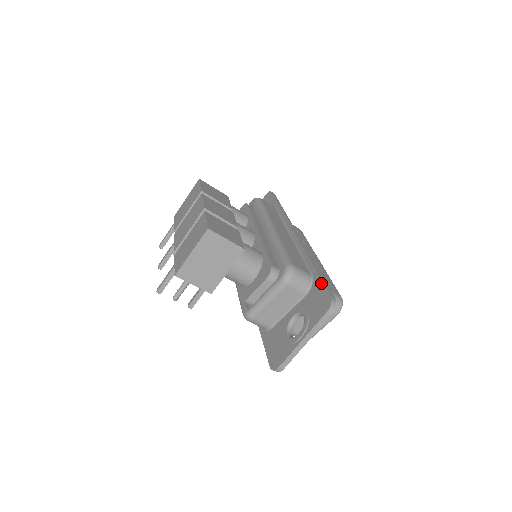
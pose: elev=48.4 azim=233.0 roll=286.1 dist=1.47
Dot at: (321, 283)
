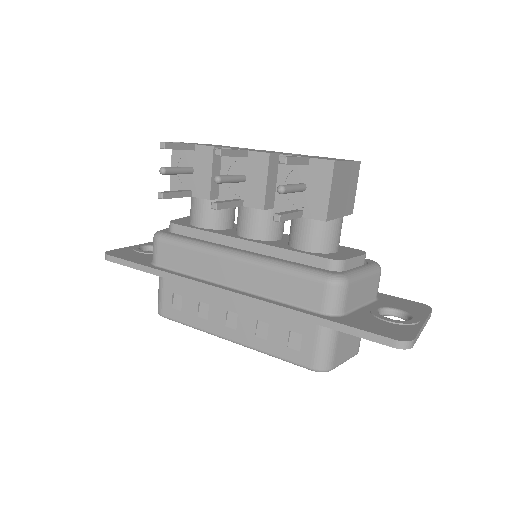
Dot at: occluded
